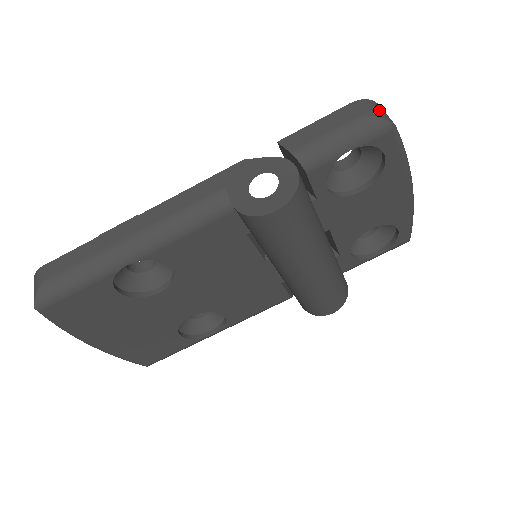
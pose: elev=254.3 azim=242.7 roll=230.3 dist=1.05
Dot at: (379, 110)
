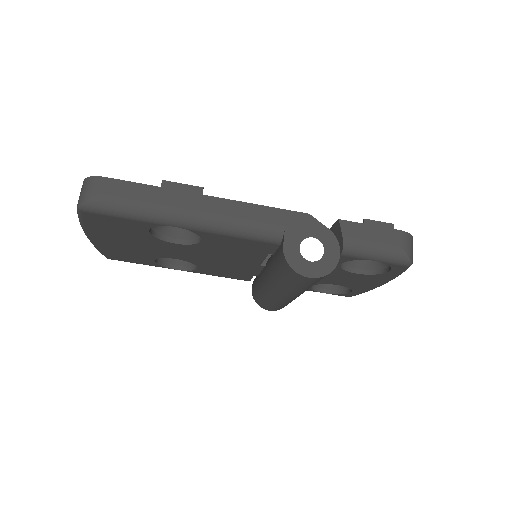
Dot at: (412, 248)
